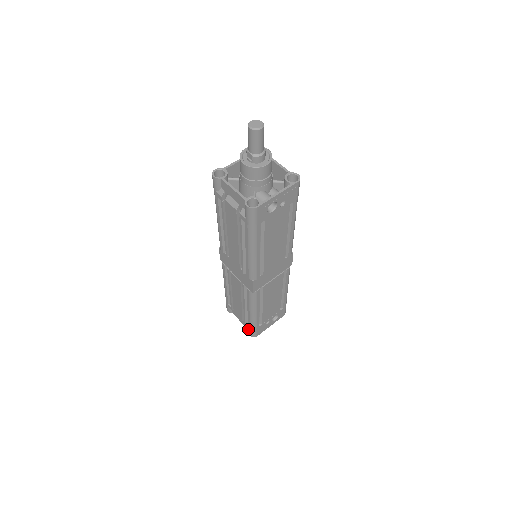
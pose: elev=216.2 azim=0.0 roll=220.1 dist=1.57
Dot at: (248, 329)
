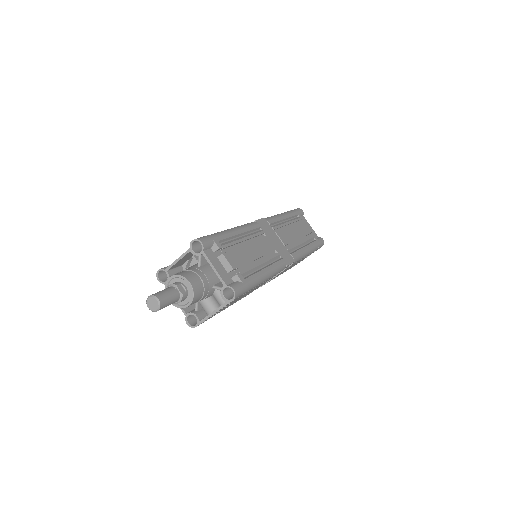
Dot at: occluded
